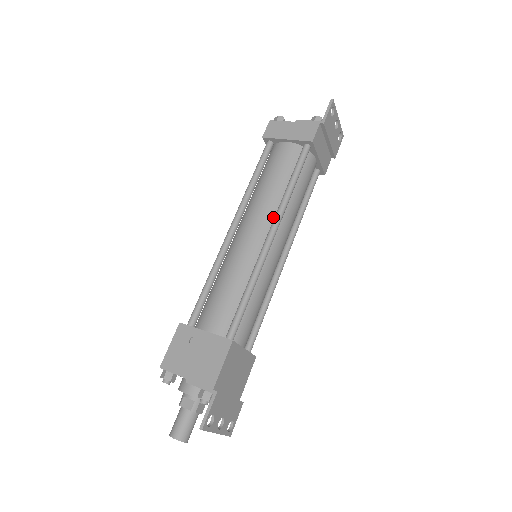
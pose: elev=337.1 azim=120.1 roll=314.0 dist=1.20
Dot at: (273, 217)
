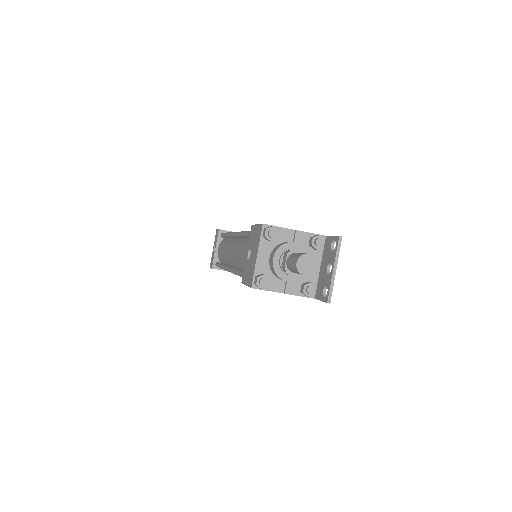
Dot at: occluded
